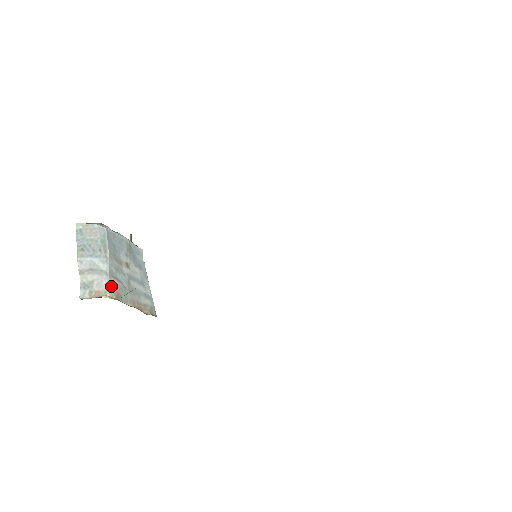
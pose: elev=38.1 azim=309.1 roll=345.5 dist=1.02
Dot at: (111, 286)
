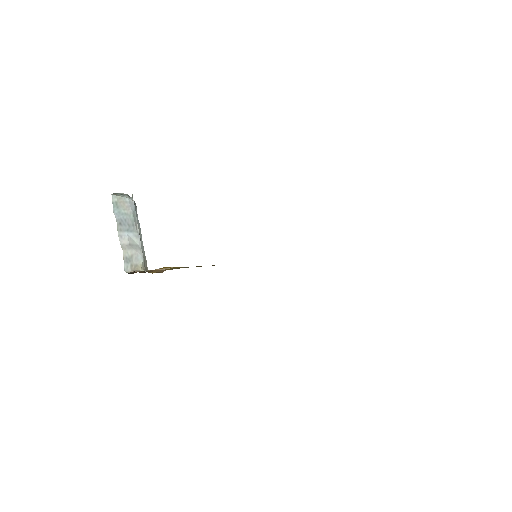
Dot at: (143, 259)
